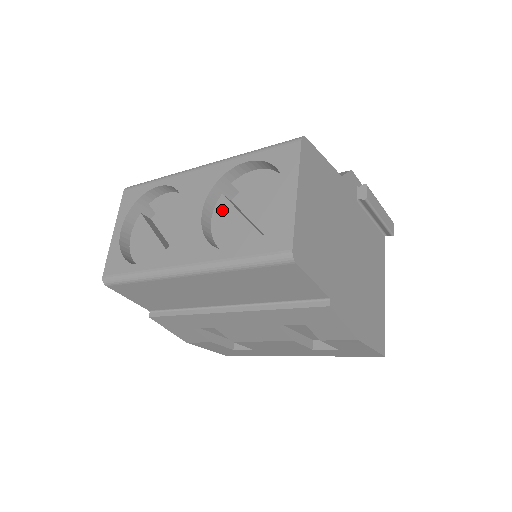
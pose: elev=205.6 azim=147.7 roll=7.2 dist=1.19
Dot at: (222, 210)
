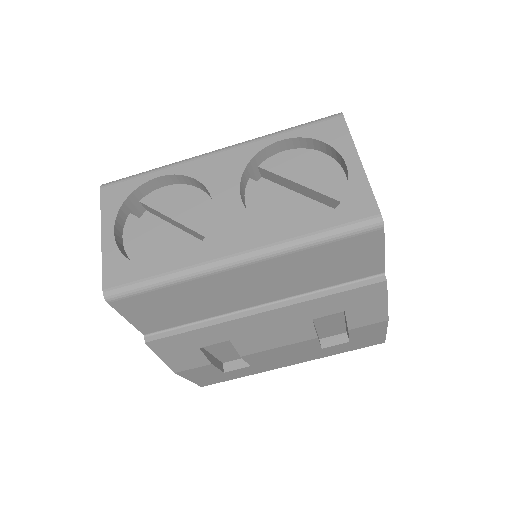
Dot at: (257, 194)
